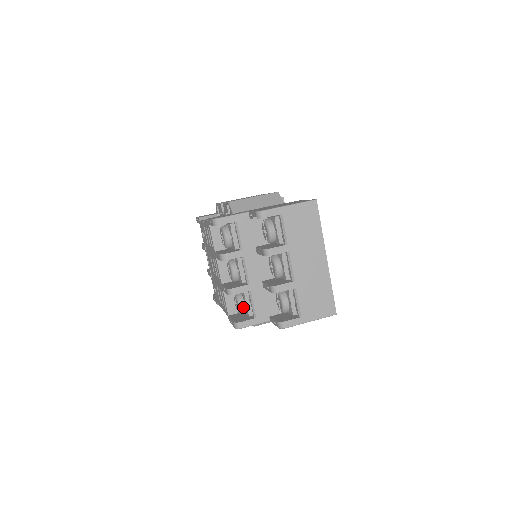
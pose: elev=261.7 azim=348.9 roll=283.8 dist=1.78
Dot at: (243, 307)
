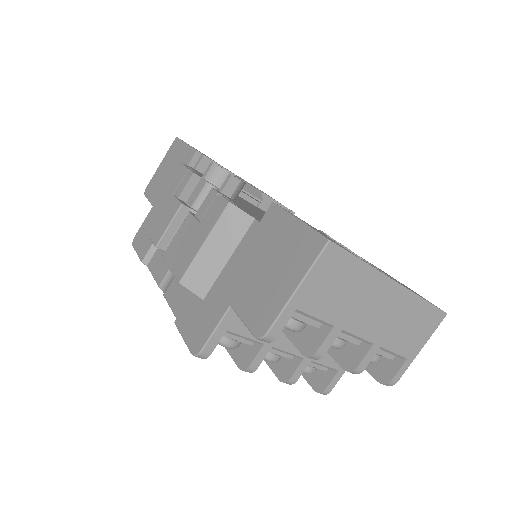
Dot at: (312, 371)
